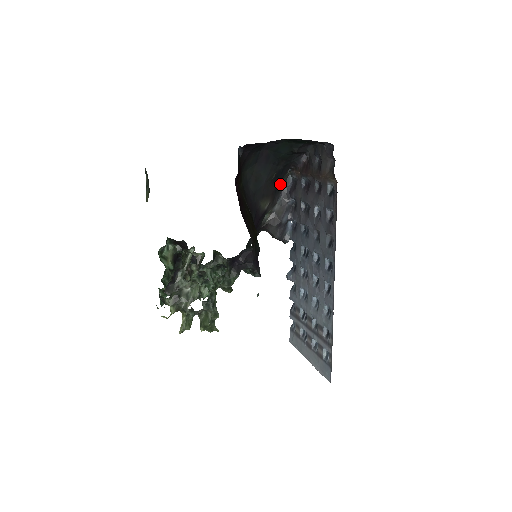
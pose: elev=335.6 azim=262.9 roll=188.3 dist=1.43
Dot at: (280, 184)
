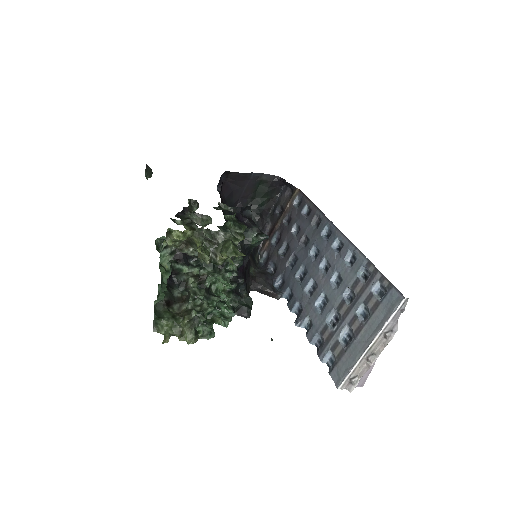
Dot at: (254, 258)
